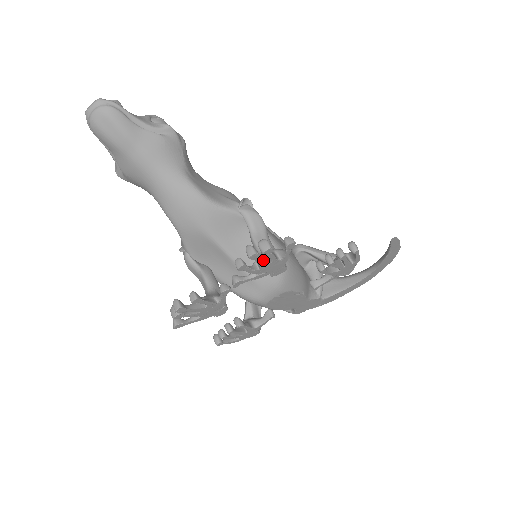
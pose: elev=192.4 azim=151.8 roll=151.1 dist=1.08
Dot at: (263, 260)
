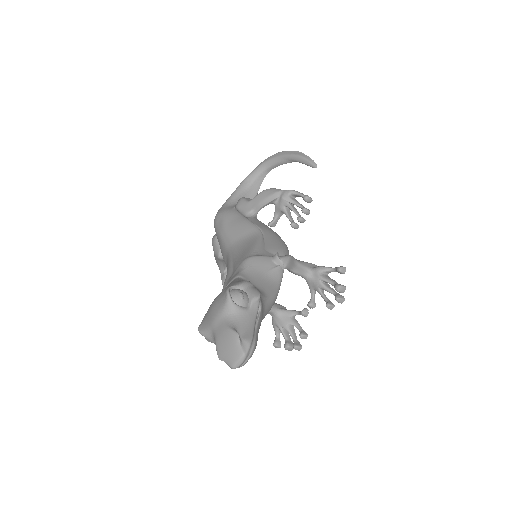
Dot at: (334, 290)
